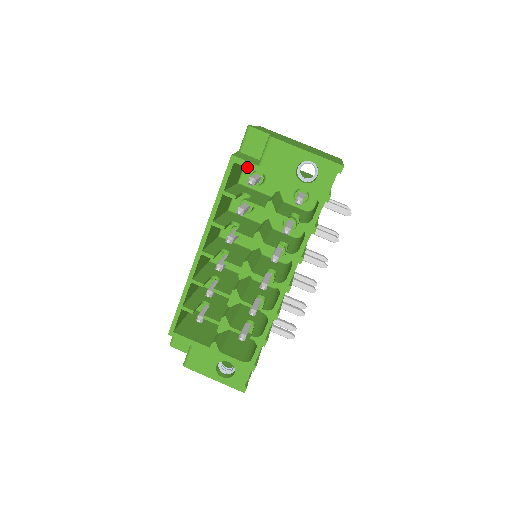
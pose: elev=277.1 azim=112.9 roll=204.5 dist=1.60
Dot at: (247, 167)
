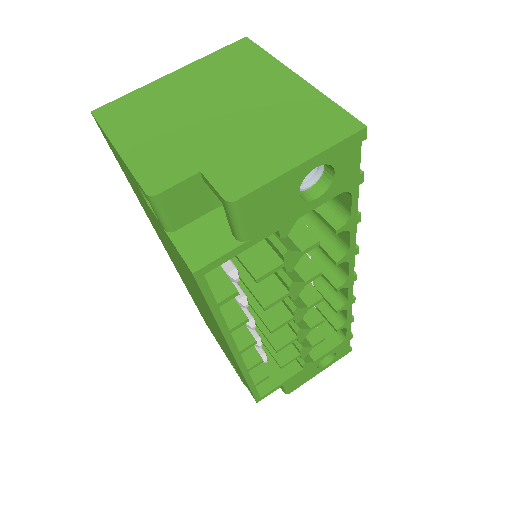
Dot at: (227, 260)
